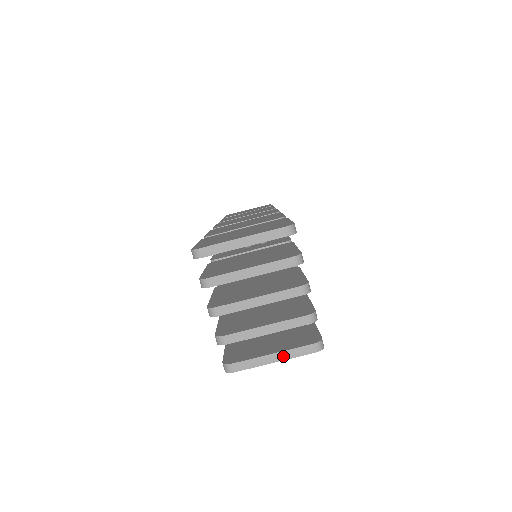
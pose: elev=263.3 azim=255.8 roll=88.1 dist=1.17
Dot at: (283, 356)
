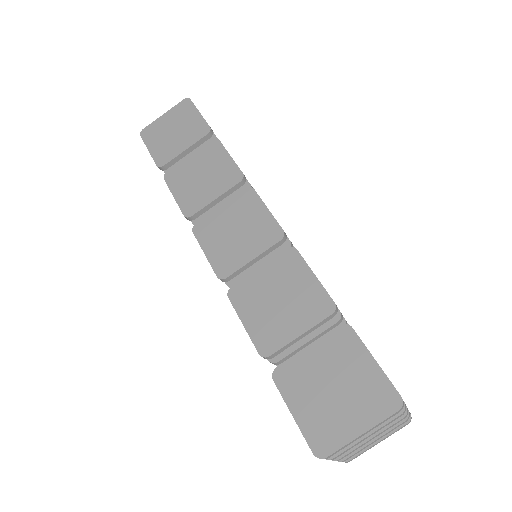
Dot at: (385, 438)
